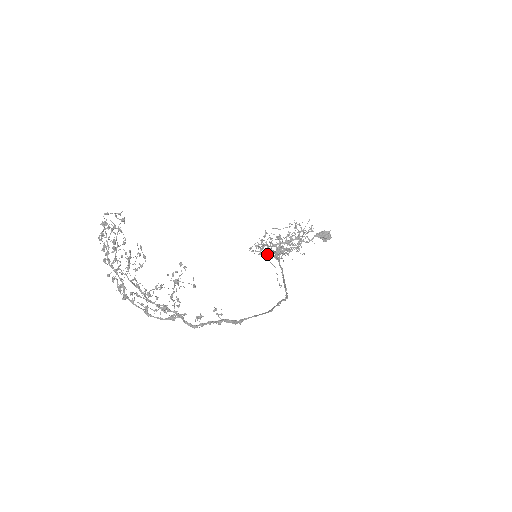
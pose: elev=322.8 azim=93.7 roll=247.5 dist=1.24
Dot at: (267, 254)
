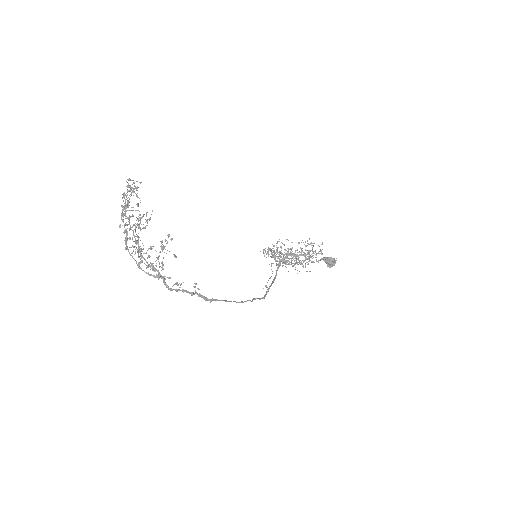
Dot at: (277, 260)
